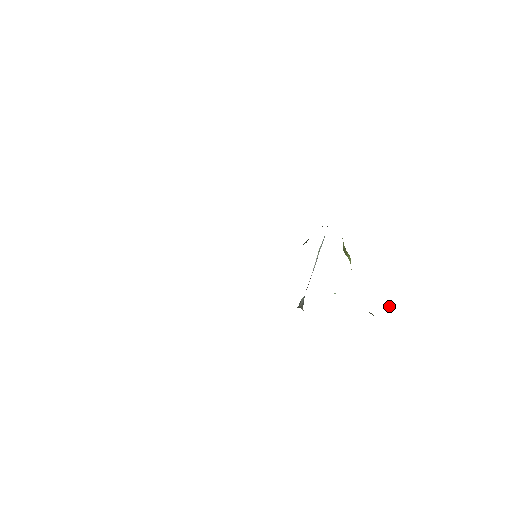
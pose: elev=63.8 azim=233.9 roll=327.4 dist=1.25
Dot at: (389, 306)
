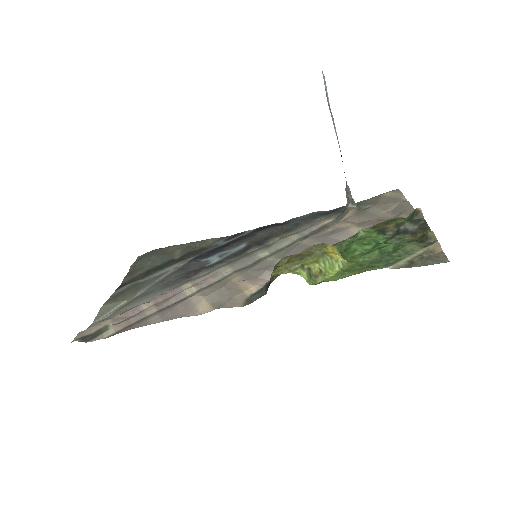
Dot at: (424, 239)
